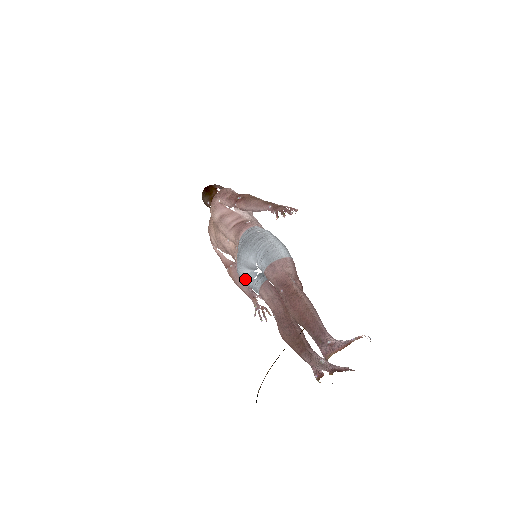
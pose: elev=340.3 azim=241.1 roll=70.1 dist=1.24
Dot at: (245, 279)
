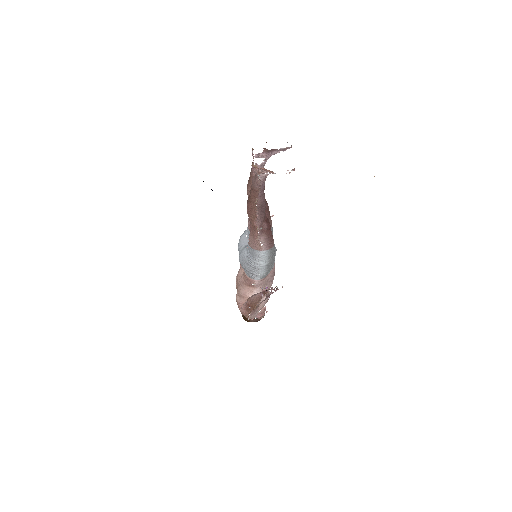
Dot at: (242, 253)
